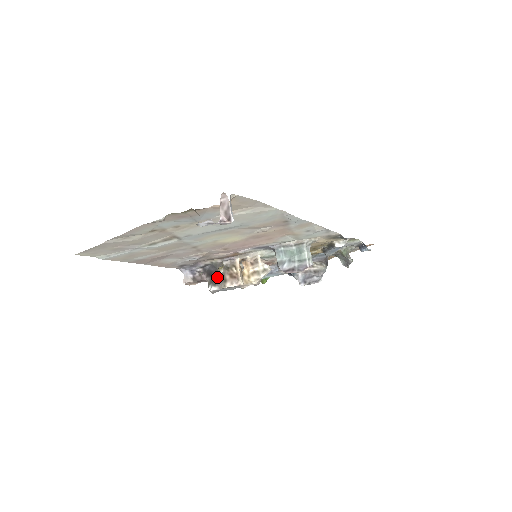
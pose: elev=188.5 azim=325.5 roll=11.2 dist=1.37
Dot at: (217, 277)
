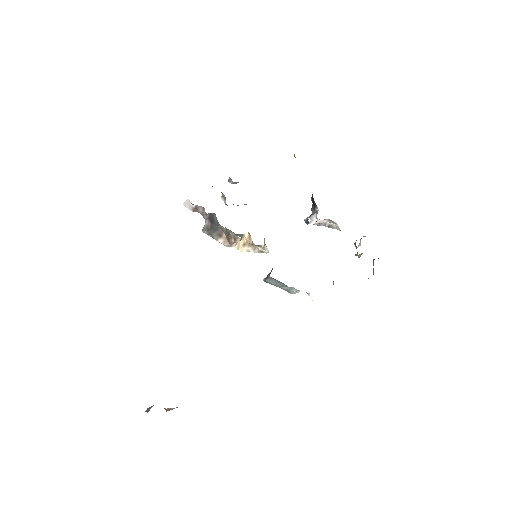
Dot at: (216, 228)
